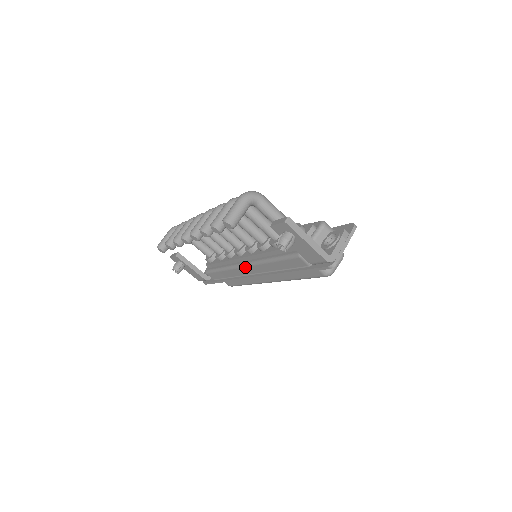
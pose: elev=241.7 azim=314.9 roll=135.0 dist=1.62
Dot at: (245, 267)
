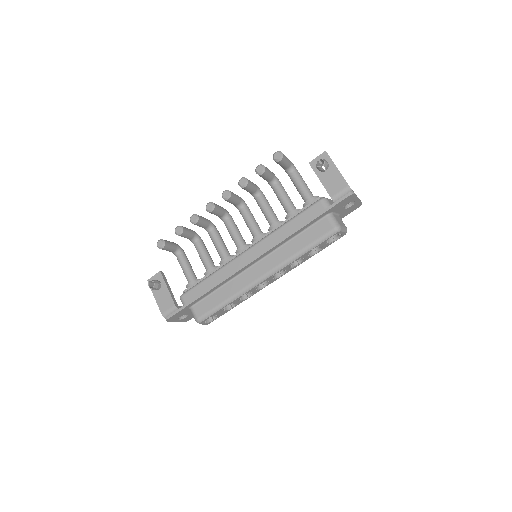
Dot at: (248, 250)
